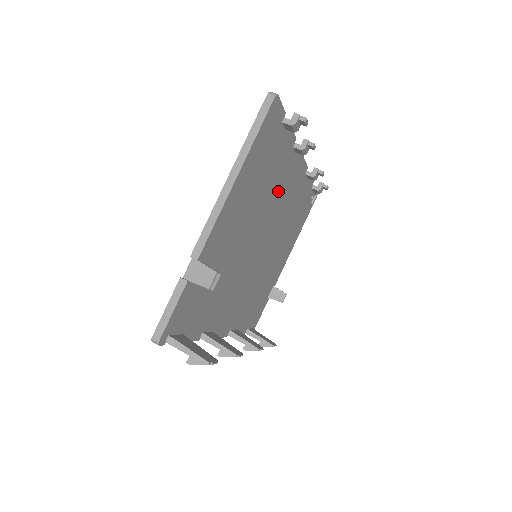
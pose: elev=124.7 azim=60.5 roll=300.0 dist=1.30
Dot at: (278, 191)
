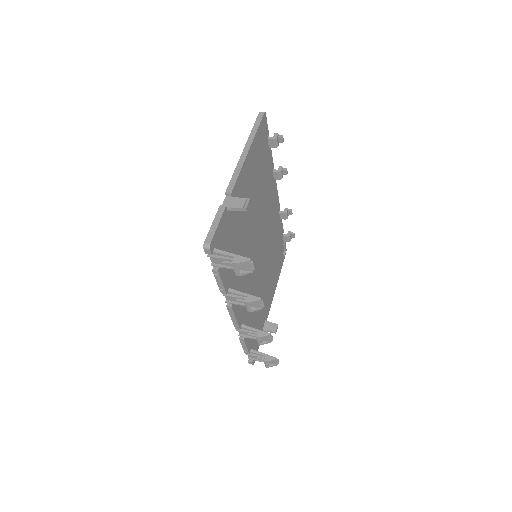
Dot at: (266, 203)
